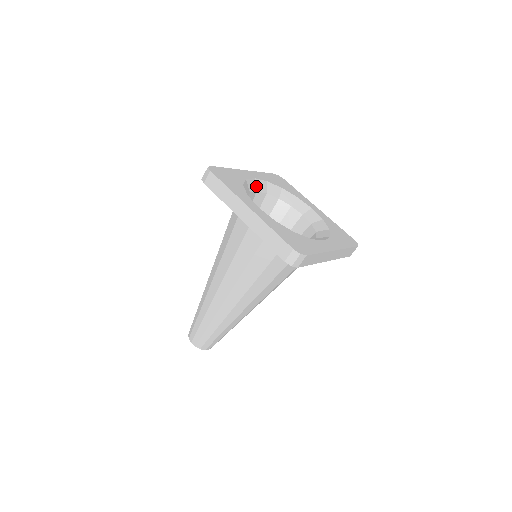
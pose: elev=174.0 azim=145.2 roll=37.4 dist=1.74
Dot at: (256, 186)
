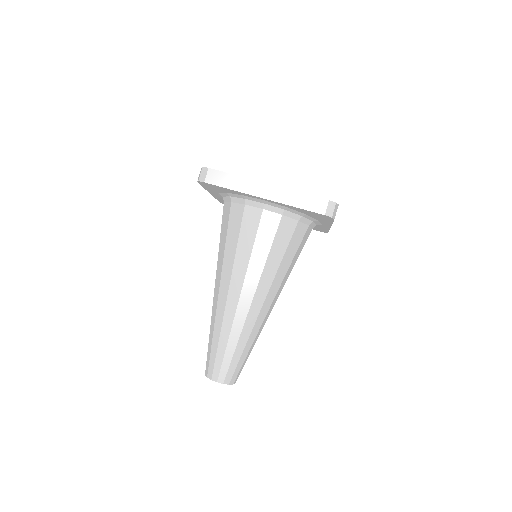
Dot at: occluded
